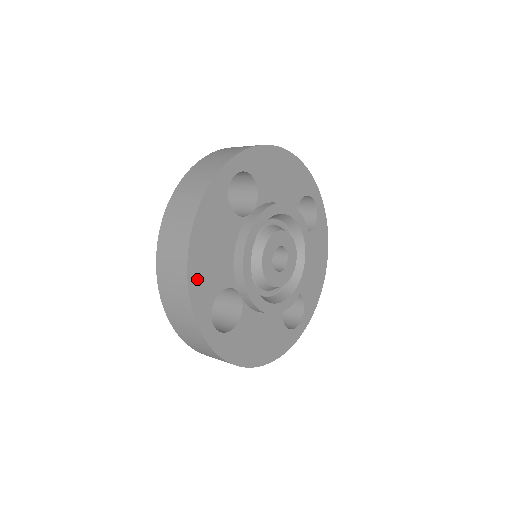
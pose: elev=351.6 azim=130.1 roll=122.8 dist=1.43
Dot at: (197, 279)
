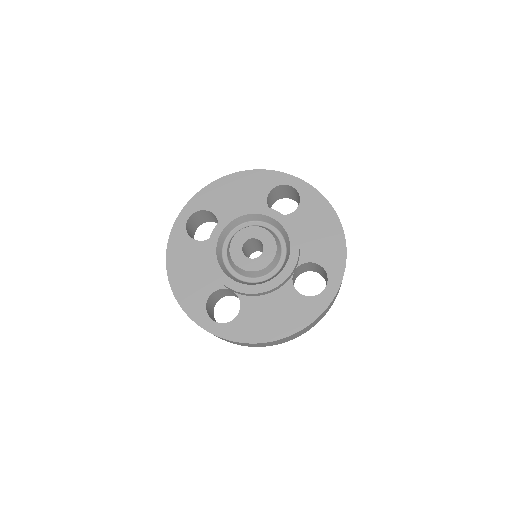
Dot at: (184, 296)
